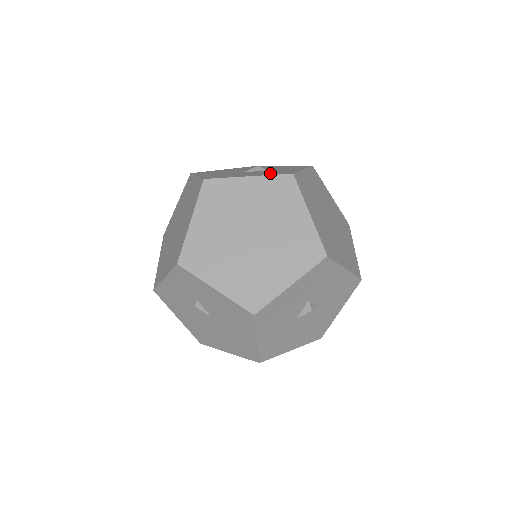
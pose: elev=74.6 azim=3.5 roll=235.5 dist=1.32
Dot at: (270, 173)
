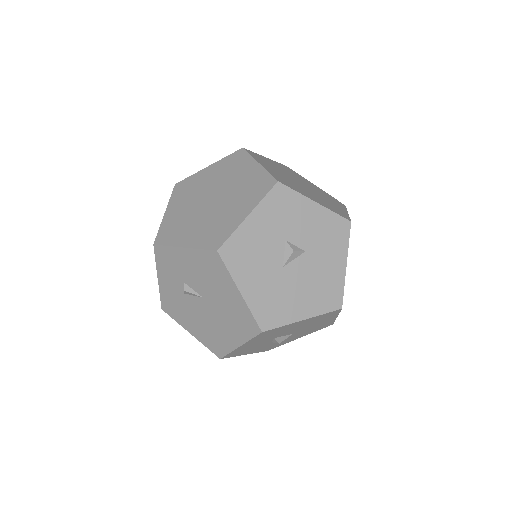
Dot at: occluded
